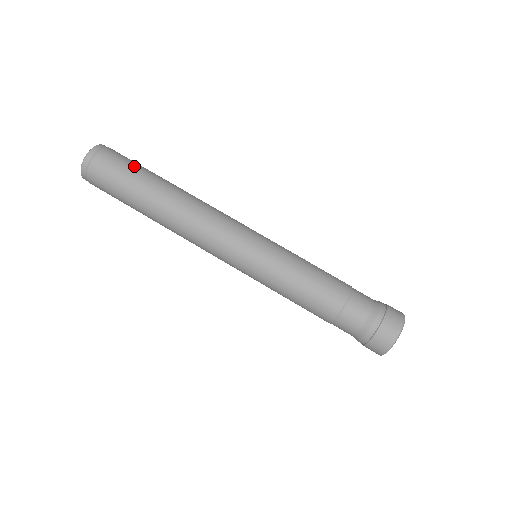
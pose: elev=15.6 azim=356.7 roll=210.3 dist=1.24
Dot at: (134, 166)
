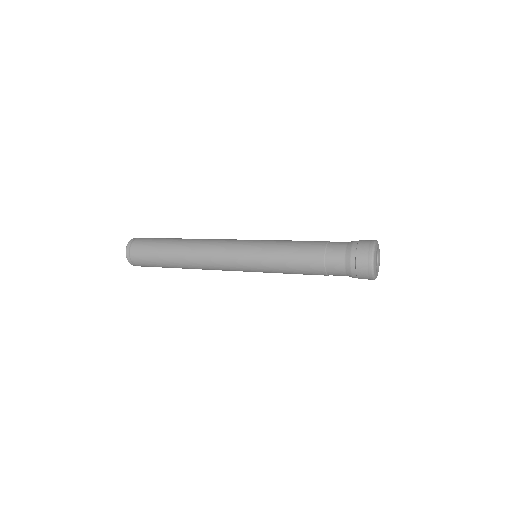
Dot at: (154, 242)
